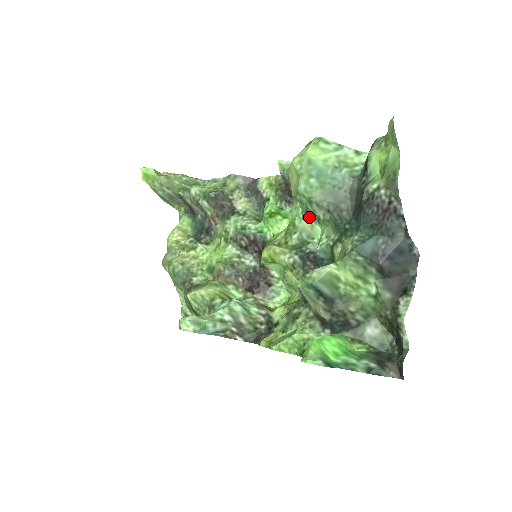
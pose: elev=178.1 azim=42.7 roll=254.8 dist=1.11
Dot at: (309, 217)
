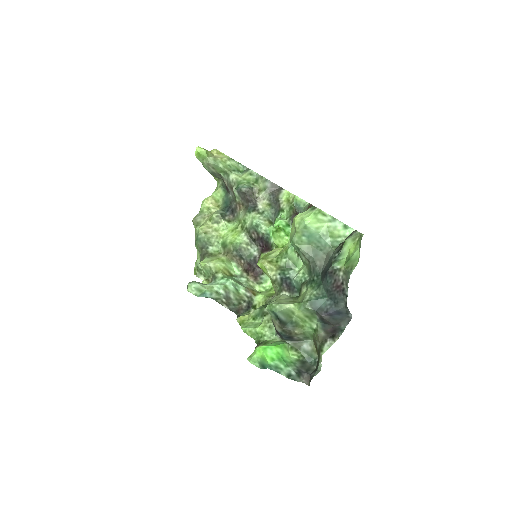
Dot at: (298, 253)
